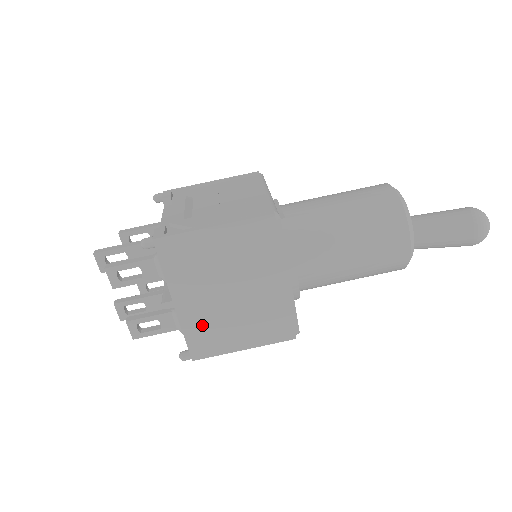
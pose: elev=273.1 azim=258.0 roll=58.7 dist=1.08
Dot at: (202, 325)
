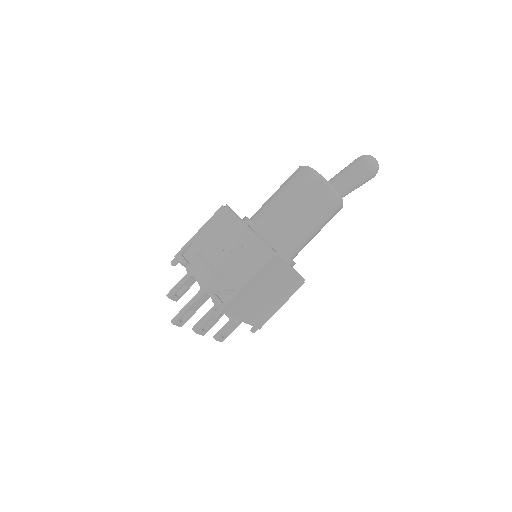
Dot at: (258, 316)
